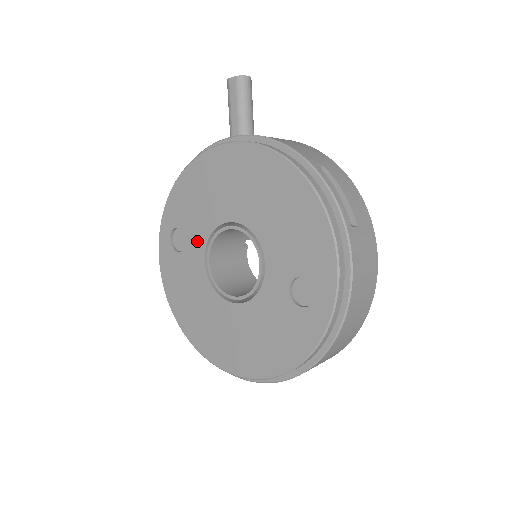
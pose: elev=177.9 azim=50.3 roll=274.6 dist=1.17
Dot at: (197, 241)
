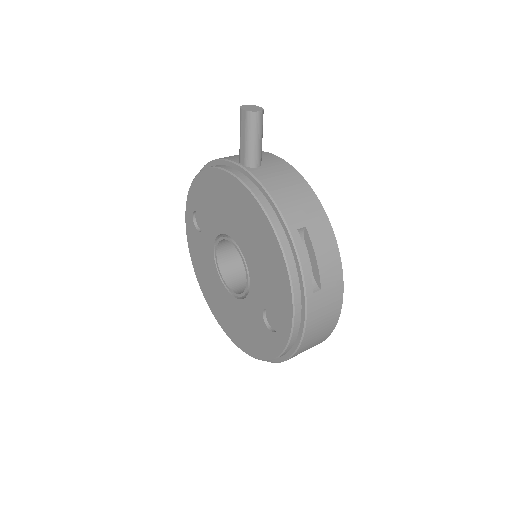
Dot at: (209, 233)
